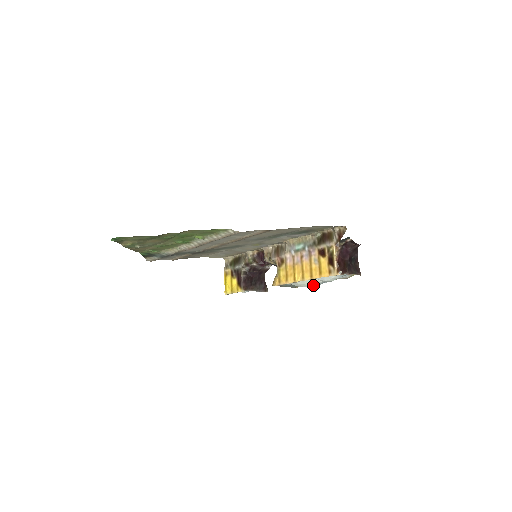
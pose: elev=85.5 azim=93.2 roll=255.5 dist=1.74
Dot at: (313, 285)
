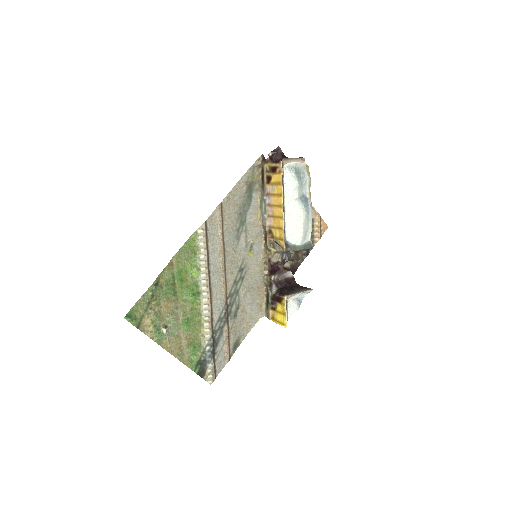
Dot at: (299, 209)
